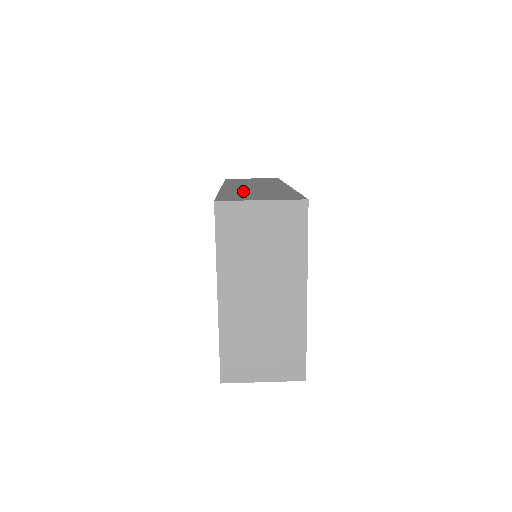
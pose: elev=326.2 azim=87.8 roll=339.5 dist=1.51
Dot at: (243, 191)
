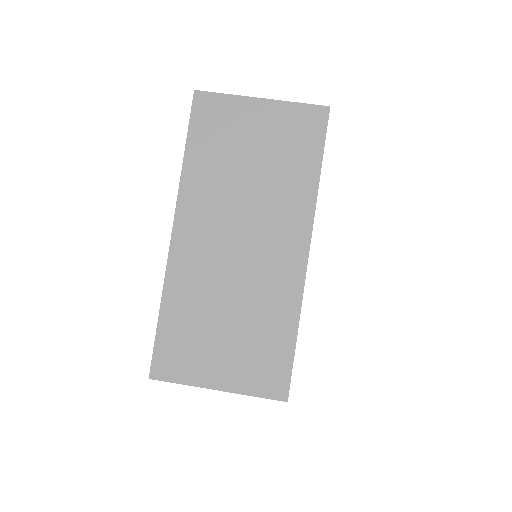
Dot at: occluded
